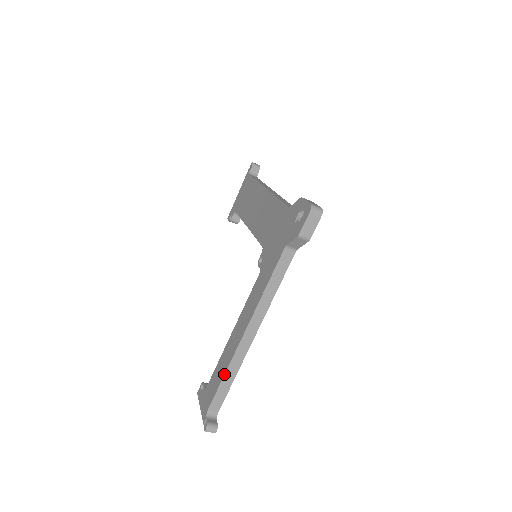
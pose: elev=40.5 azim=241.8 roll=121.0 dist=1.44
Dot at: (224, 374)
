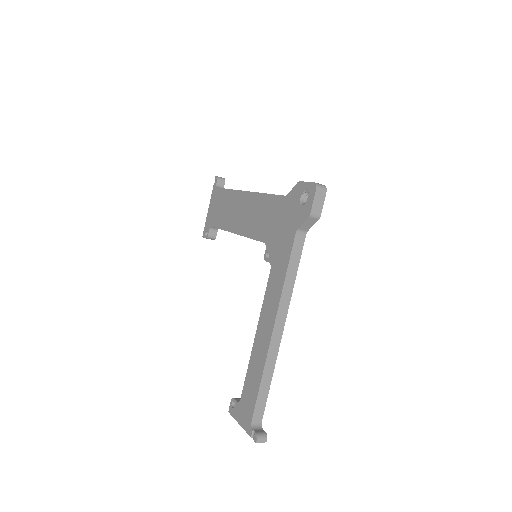
Dot at: (261, 377)
